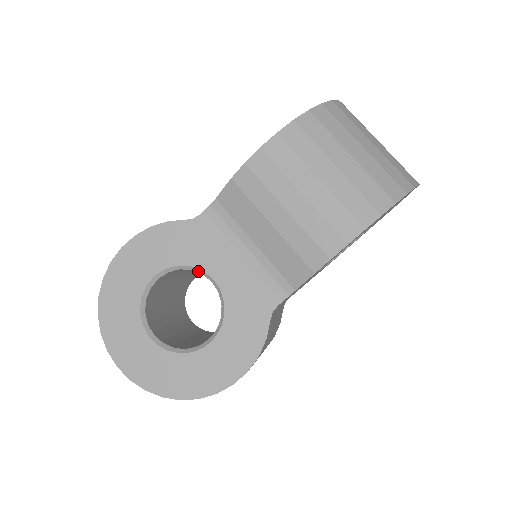
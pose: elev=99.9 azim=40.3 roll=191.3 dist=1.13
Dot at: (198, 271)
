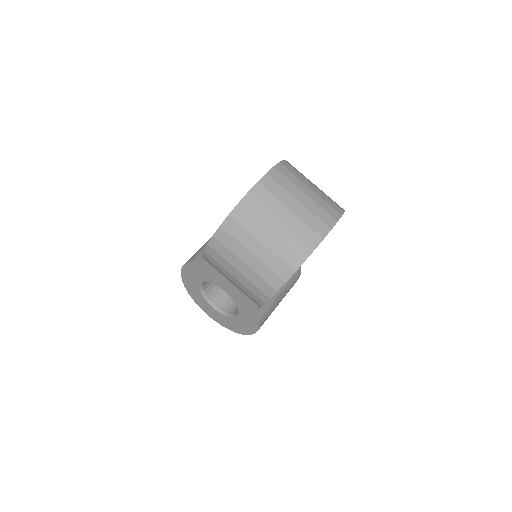
Dot at: (217, 285)
